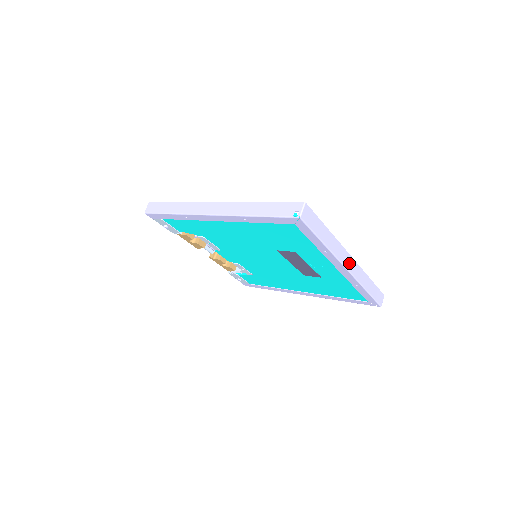
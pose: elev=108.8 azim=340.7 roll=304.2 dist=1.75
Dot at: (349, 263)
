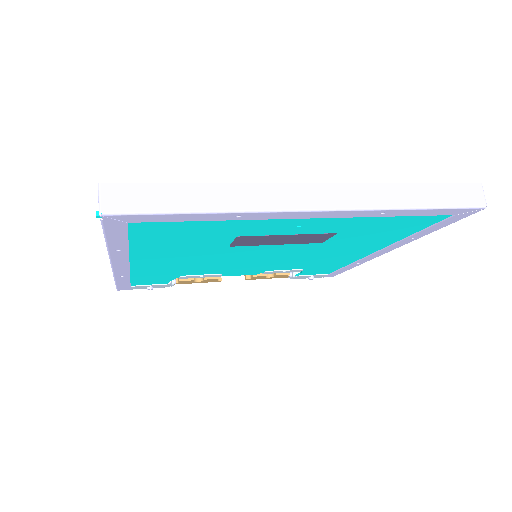
Dot at: (315, 197)
